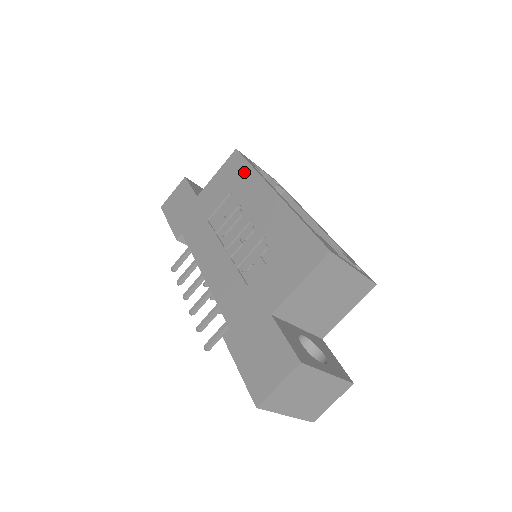
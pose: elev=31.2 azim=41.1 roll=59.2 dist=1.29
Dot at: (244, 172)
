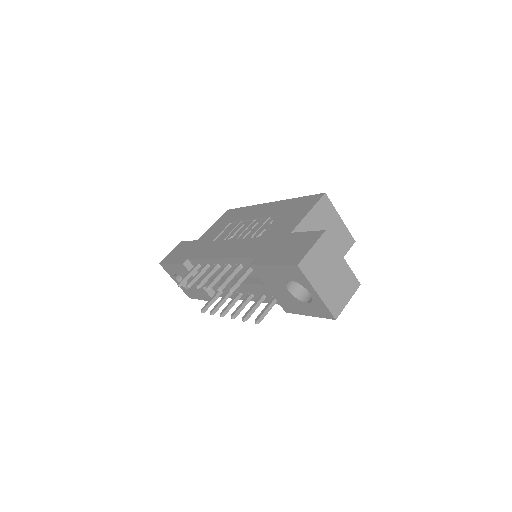
Dot at: (240, 211)
